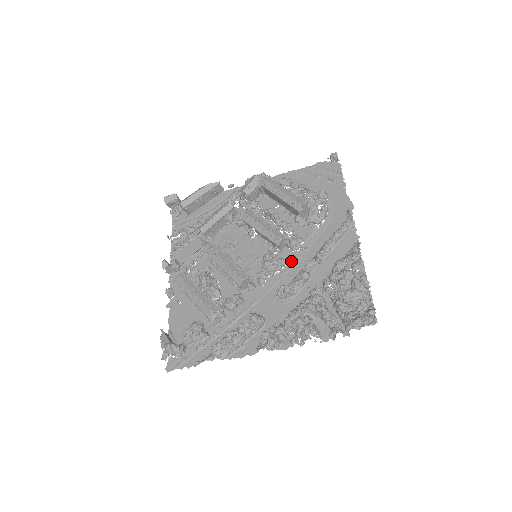
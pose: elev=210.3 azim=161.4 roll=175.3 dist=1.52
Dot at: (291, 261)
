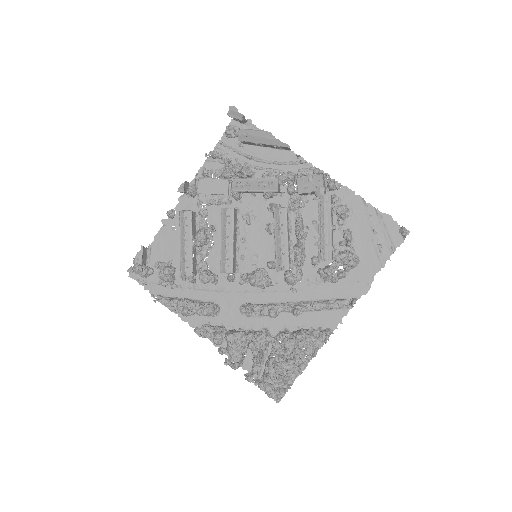
Dot at: (278, 286)
